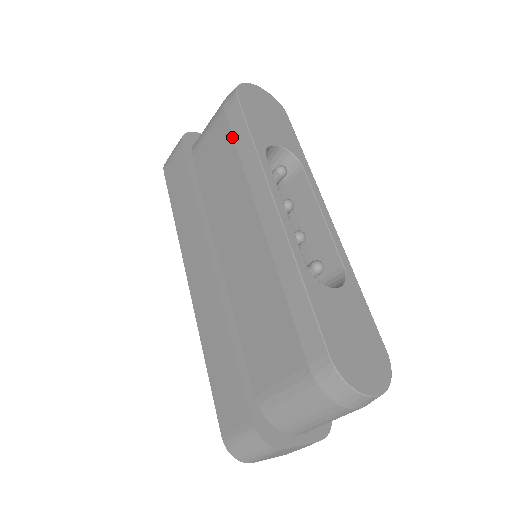
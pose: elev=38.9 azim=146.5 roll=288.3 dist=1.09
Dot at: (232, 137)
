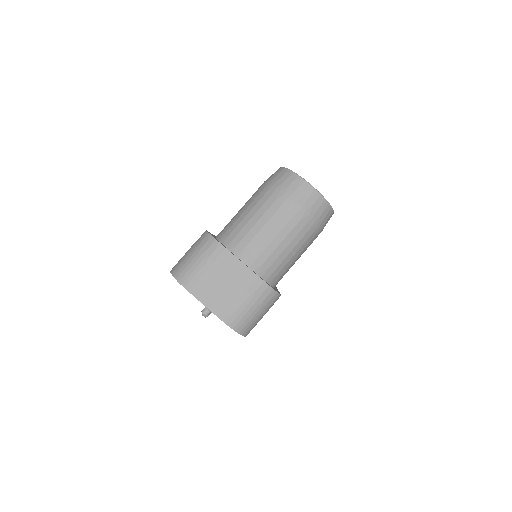
Dot at: occluded
